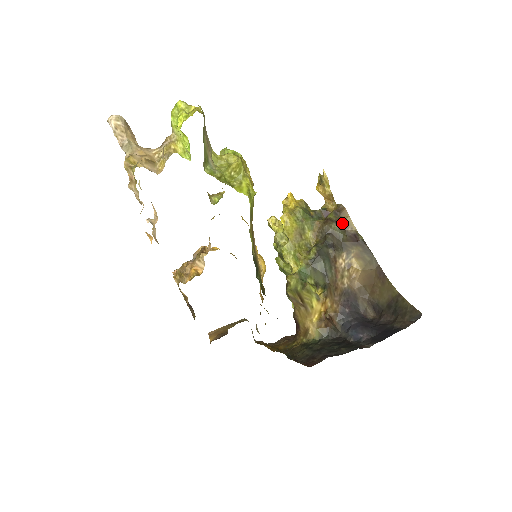
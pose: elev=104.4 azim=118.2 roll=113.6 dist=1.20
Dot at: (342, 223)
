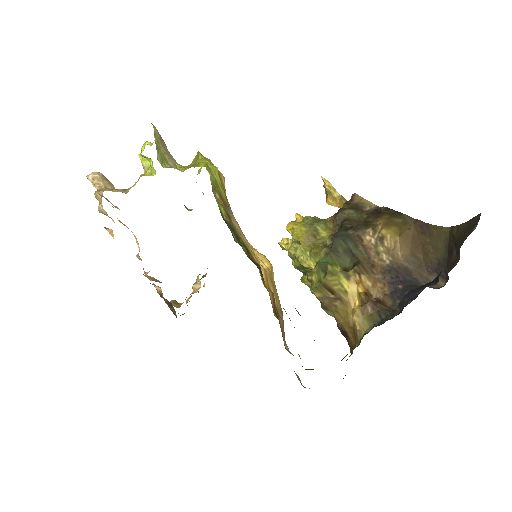
Dot at: (357, 207)
